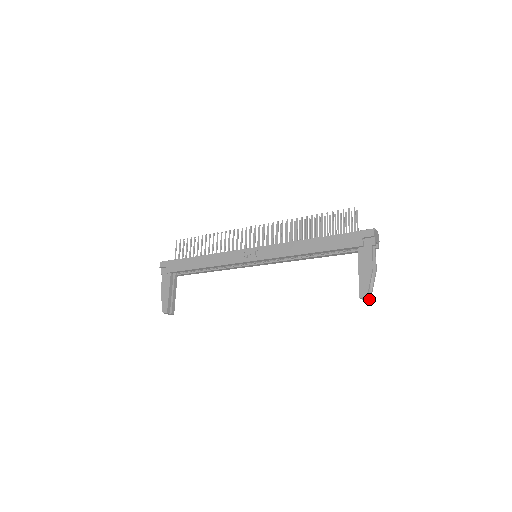
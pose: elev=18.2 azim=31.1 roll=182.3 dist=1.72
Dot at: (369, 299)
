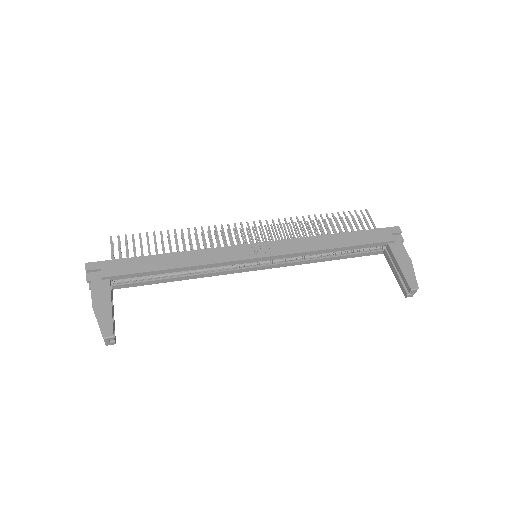
Dot at: occluded
